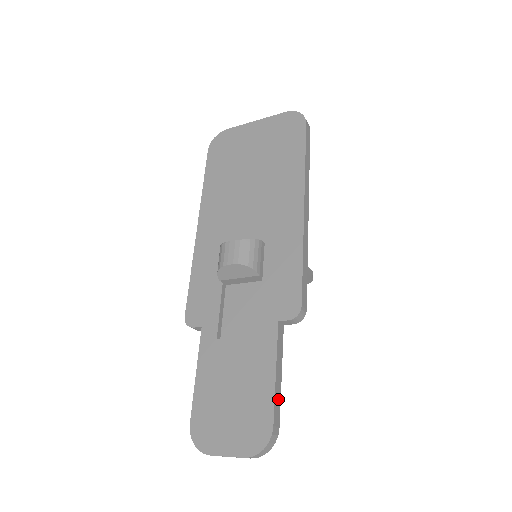
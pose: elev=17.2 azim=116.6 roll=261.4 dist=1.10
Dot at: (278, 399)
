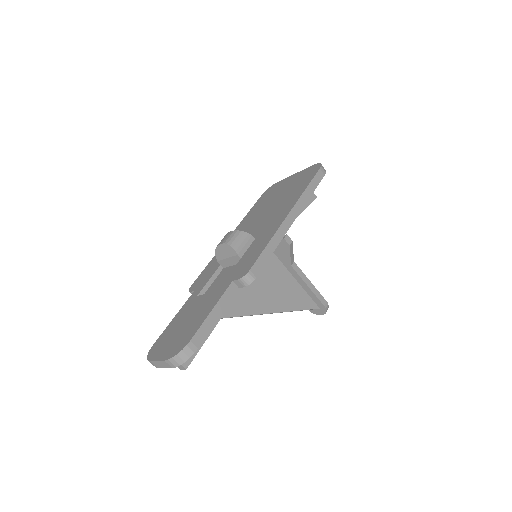
Dot at: (206, 329)
